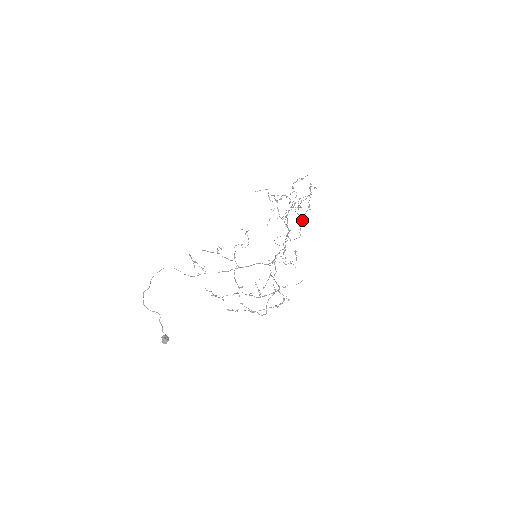
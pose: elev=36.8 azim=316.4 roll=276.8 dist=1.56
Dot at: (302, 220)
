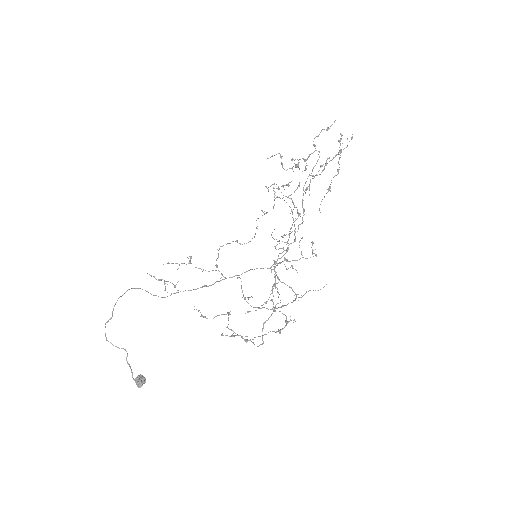
Dot at: occluded
